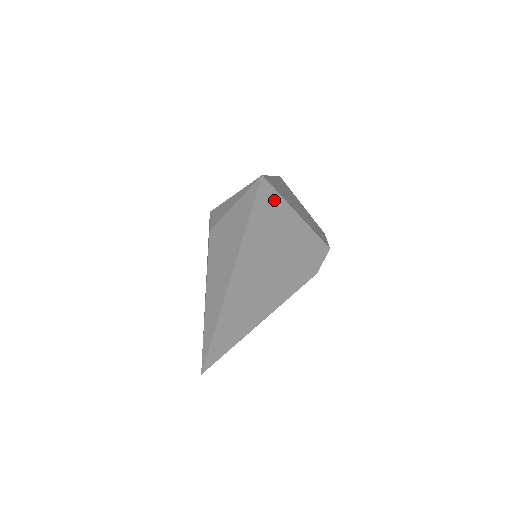
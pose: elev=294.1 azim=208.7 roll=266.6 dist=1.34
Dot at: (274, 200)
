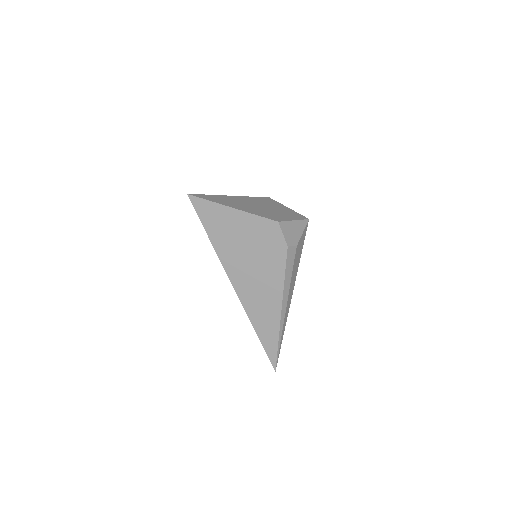
Dot at: (207, 205)
